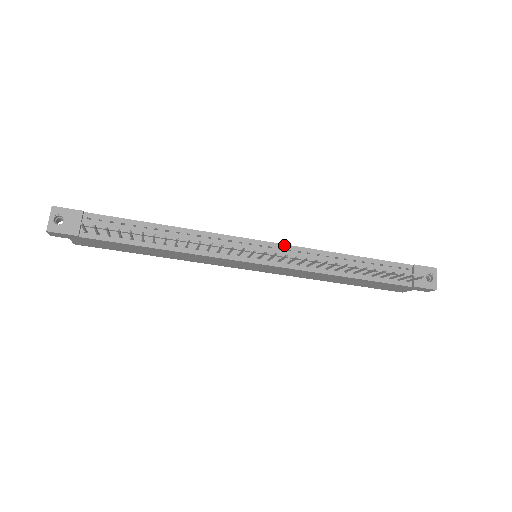
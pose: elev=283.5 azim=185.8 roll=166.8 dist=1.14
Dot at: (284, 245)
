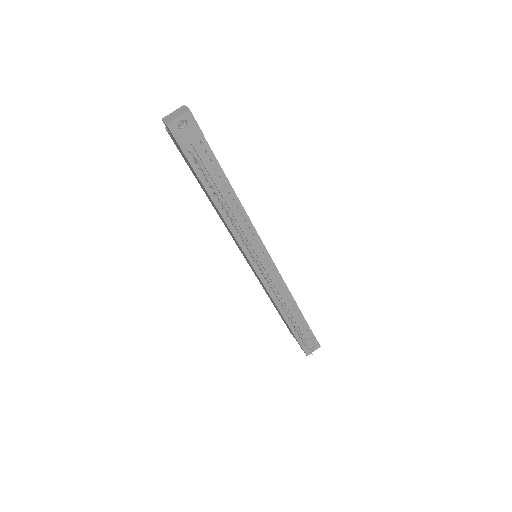
Dot at: (277, 270)
